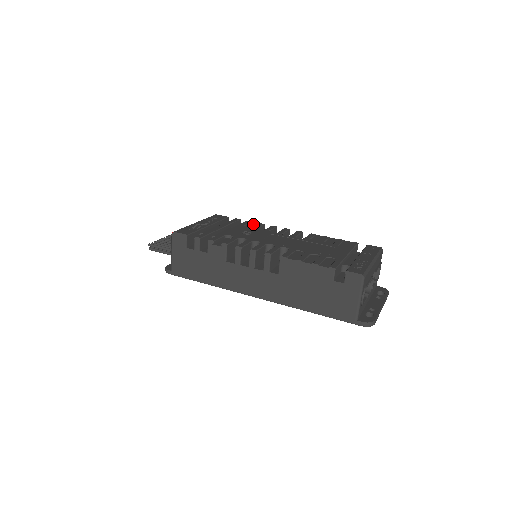
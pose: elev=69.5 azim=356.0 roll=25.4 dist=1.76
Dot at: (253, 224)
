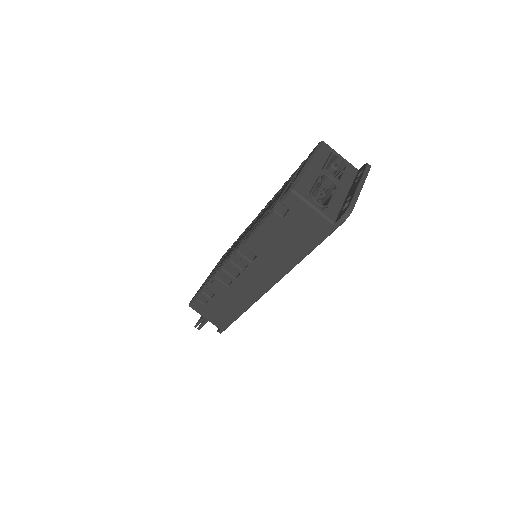
Dot at: occluded
